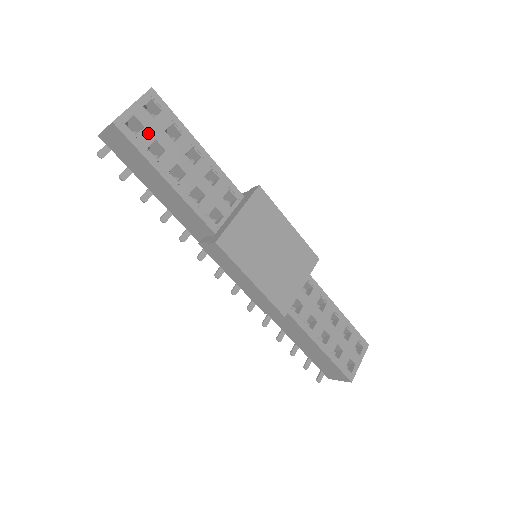
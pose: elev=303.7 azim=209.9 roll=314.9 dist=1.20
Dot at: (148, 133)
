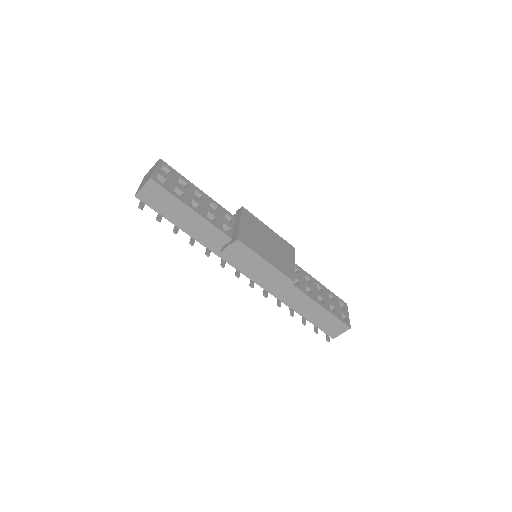
Dot at: (170, 183)
